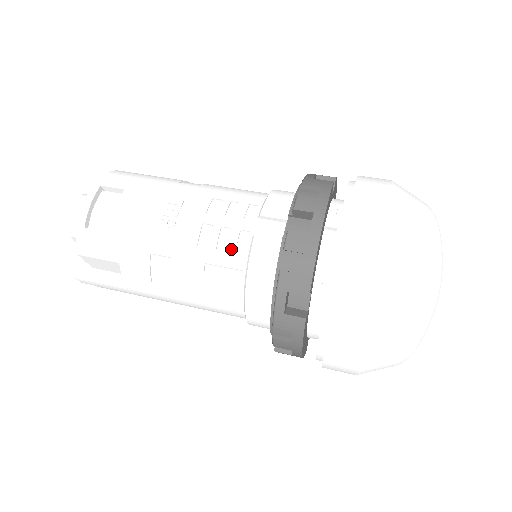
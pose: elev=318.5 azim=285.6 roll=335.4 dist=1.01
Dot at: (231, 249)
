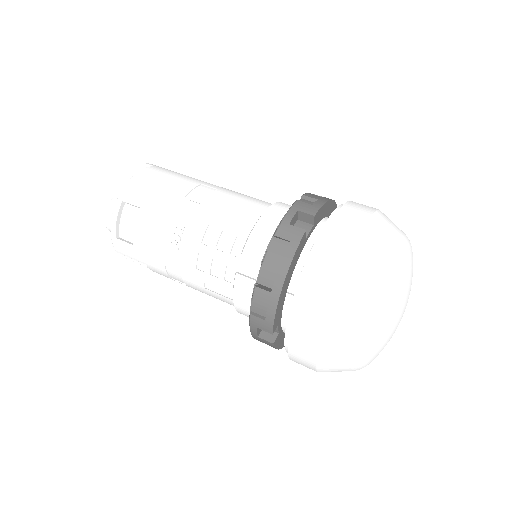
Dot at: (221, 277)
